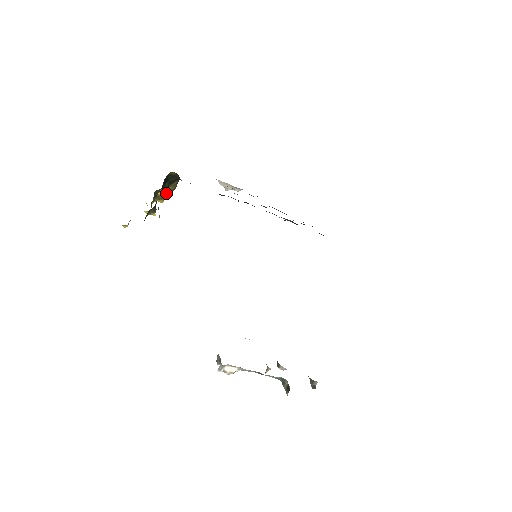
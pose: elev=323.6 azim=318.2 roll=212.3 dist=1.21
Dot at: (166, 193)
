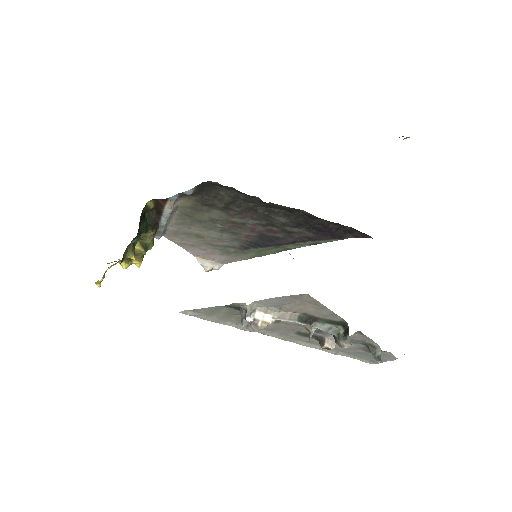
Dot at: (143, 246)
